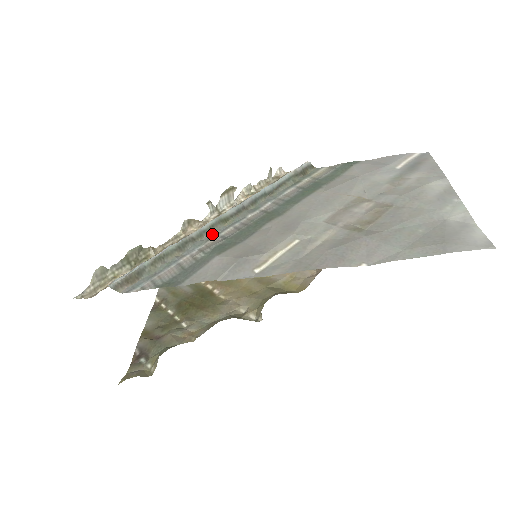
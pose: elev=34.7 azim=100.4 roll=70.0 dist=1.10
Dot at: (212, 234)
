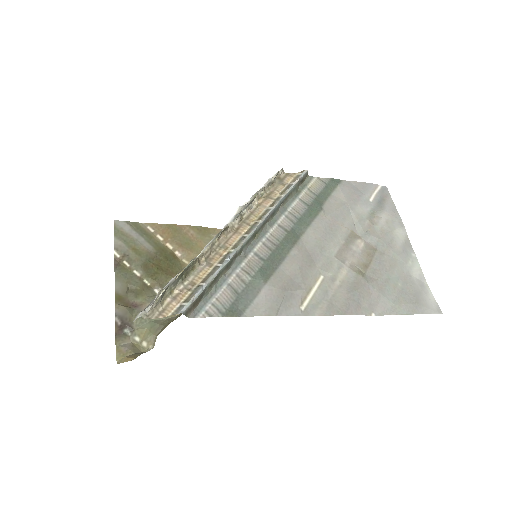
Dot at: (246, 249)
